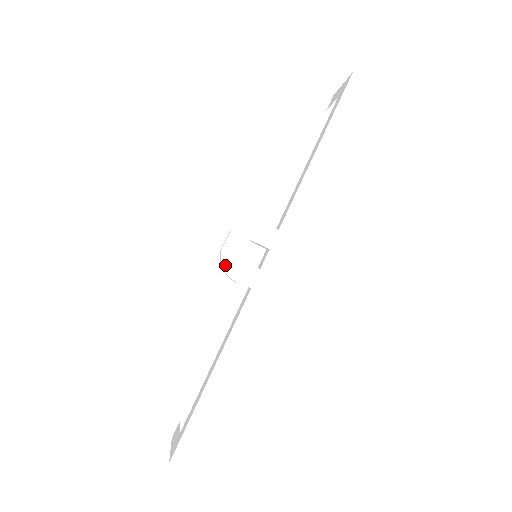
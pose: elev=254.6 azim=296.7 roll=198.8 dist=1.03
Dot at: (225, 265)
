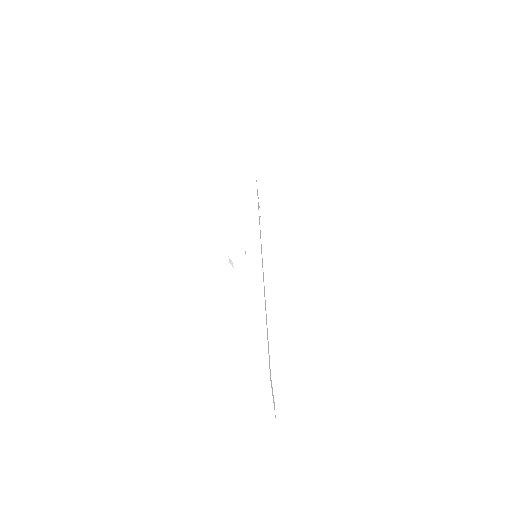
Dot at: (236, 260)
